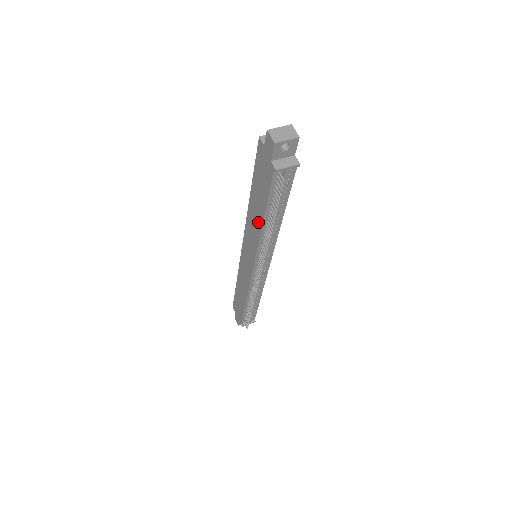
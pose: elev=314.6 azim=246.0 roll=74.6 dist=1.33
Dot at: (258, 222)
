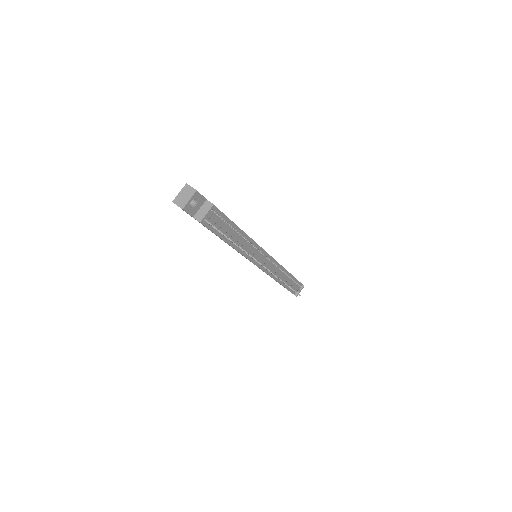
Dot at: occluded
